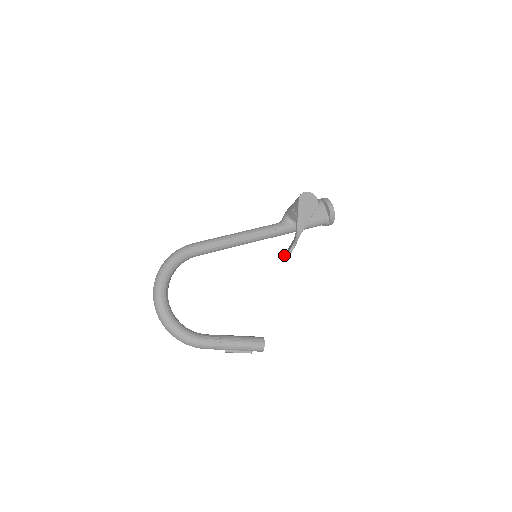
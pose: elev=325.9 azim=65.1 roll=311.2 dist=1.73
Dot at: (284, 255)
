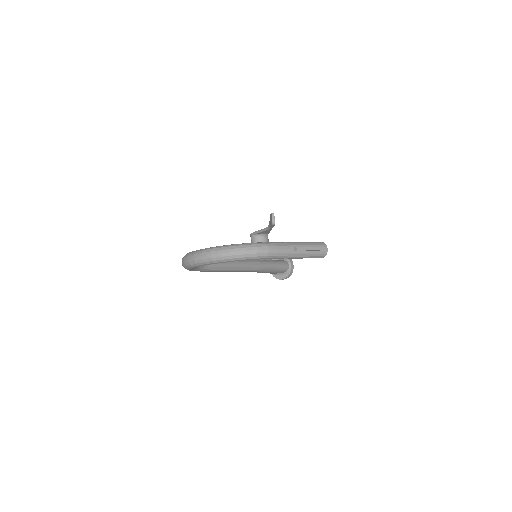
Dot at: (271, 223)
